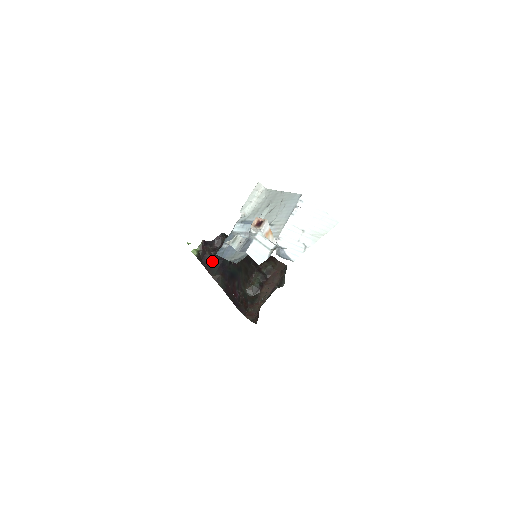
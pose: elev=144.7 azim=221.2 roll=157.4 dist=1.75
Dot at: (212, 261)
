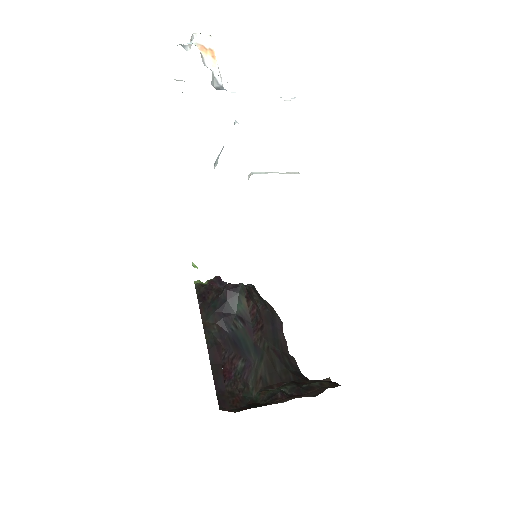
Dot at: (213, 299)
